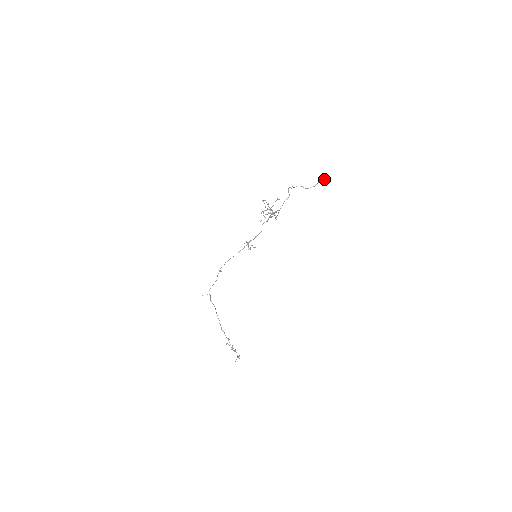
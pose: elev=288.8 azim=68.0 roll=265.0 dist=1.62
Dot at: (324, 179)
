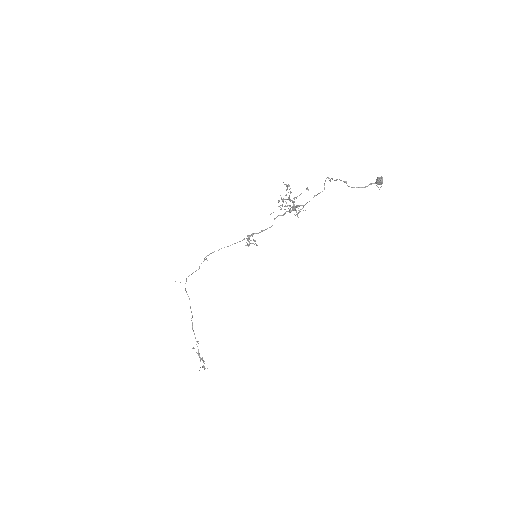
Dot at: (382, 181)
